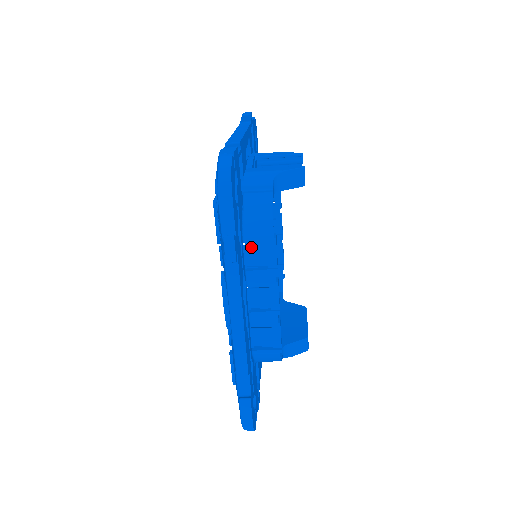
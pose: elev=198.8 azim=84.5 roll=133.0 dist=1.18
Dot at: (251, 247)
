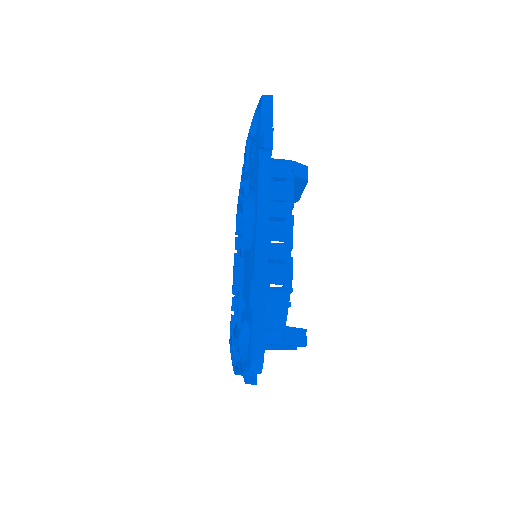
Dot at: (272, 182)
